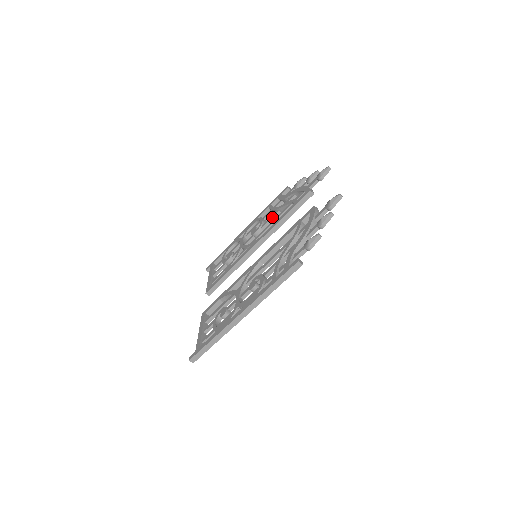
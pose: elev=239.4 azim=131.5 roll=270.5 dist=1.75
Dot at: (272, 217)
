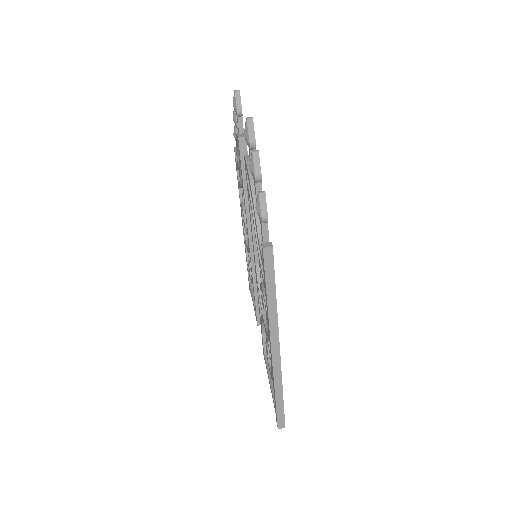
Dot at: occluded
